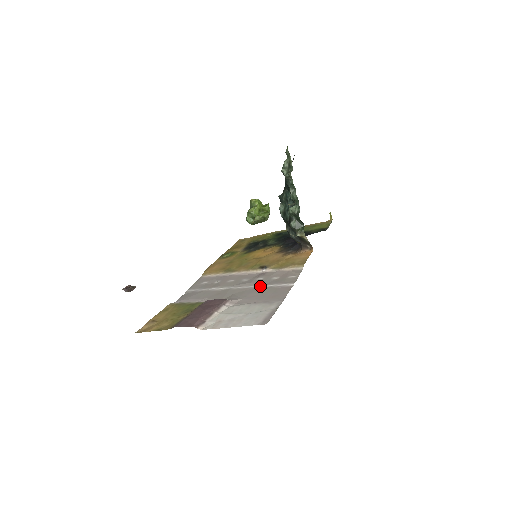
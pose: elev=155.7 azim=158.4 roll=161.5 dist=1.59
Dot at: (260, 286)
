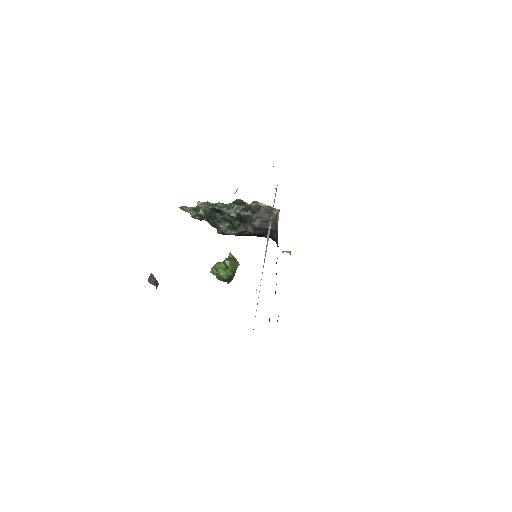
Dot at: occluded
